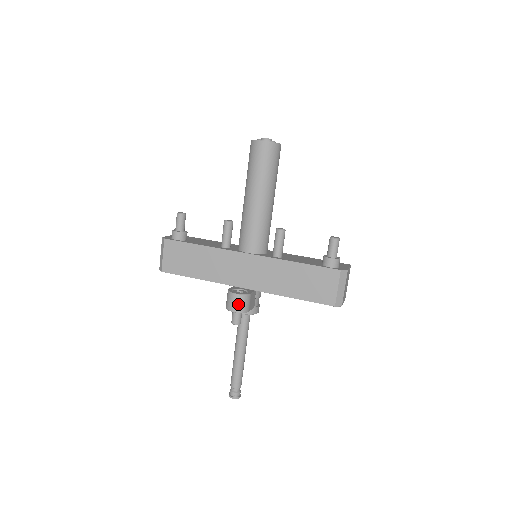
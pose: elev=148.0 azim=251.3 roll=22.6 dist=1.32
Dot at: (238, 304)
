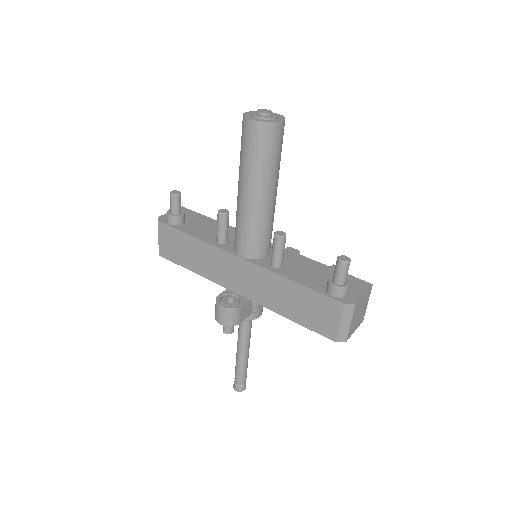
Dot at: (224, 317)
